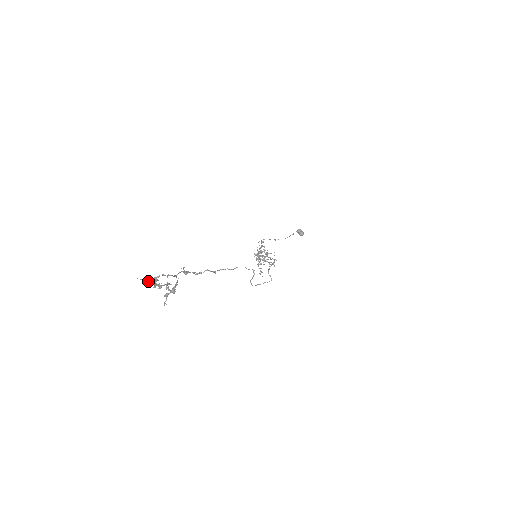
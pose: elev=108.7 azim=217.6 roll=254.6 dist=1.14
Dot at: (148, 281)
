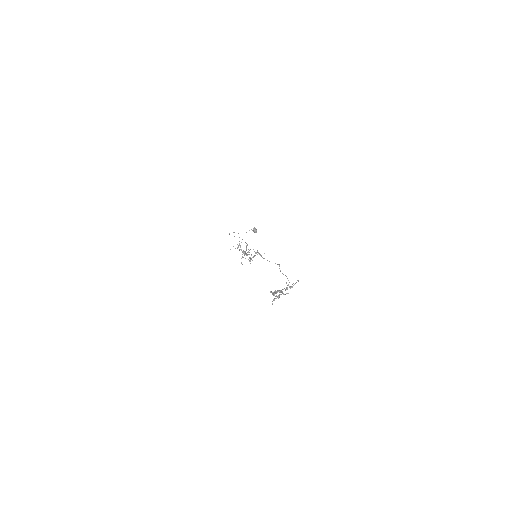
Dot at: (274, 291)
